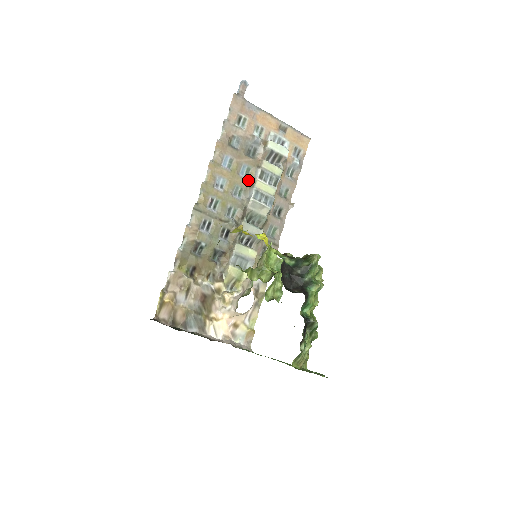
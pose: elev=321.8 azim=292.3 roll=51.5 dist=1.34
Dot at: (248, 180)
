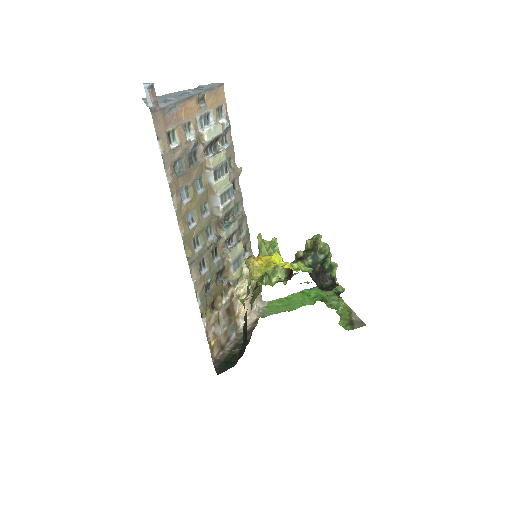
Dot at: (206, 189)
